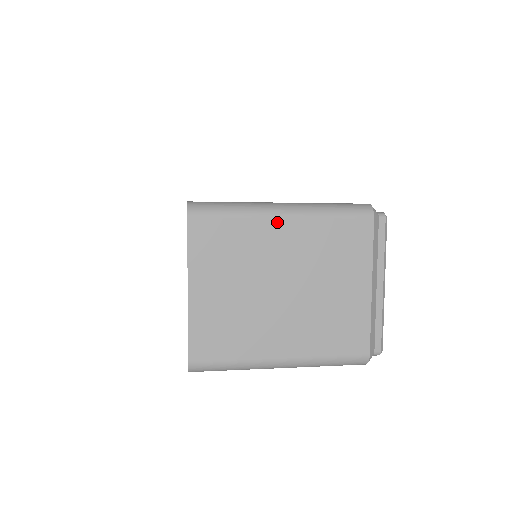
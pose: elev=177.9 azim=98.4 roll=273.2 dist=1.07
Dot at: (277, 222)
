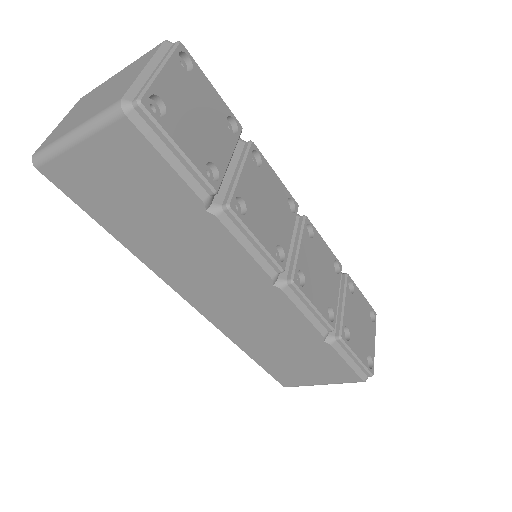
Dot at: (115, 76)
